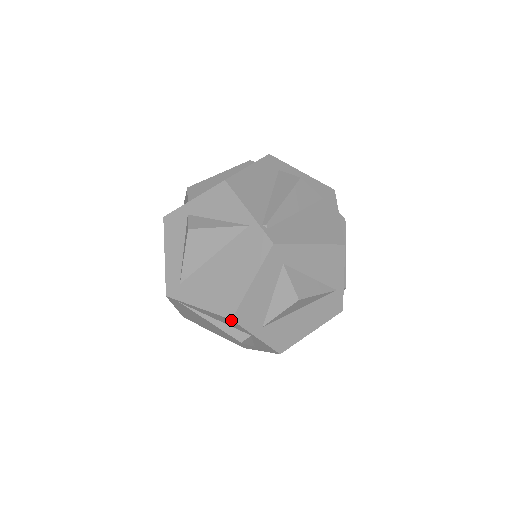
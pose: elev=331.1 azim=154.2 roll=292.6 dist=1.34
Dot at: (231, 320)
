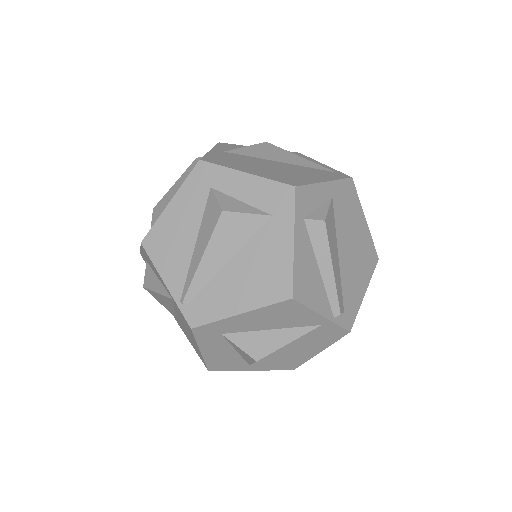
Dot at: (210, 369)
